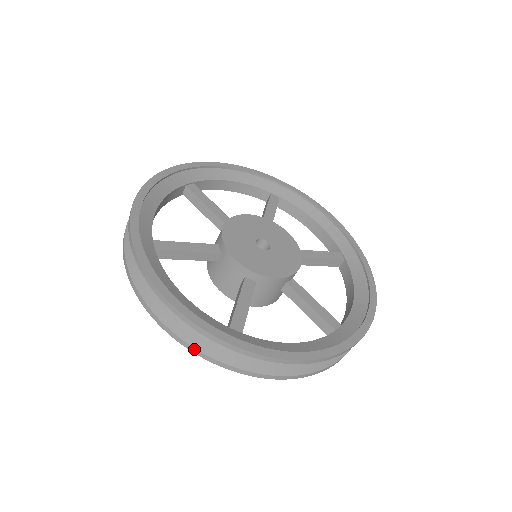
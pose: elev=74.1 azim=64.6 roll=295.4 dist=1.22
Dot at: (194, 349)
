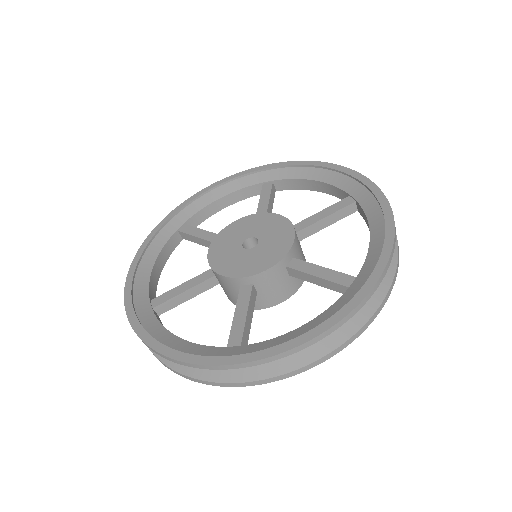
Dot at: (207, 382)
